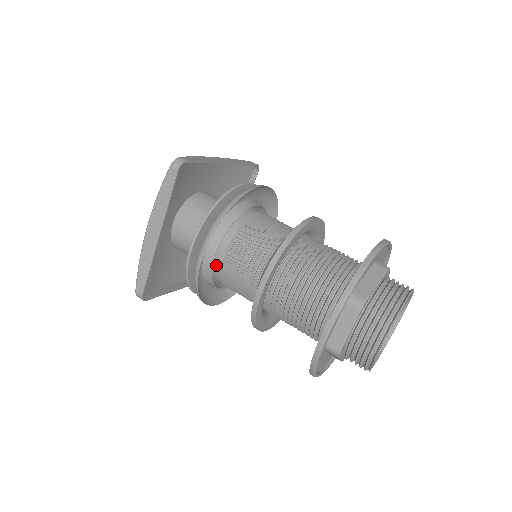
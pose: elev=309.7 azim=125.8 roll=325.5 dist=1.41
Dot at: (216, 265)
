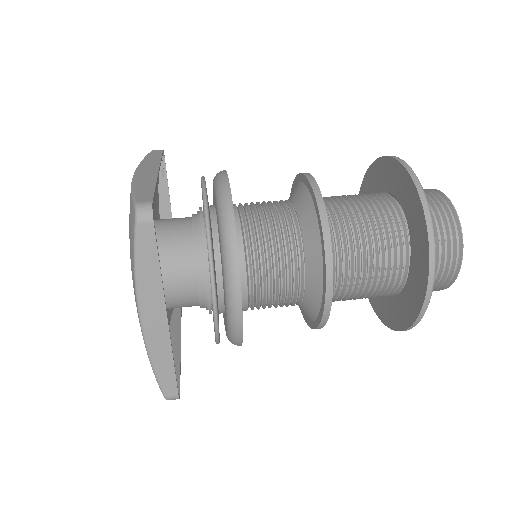
Dot at: occluded
